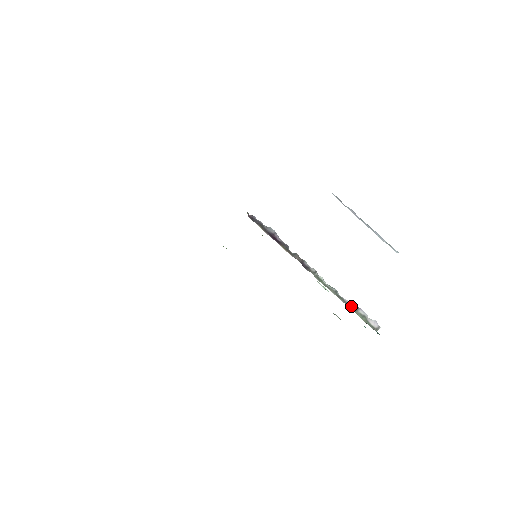
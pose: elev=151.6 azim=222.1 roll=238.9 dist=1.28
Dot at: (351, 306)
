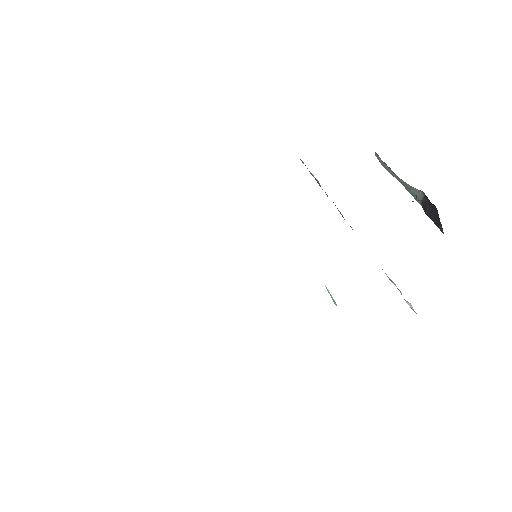
Dot at: (385, 273)
